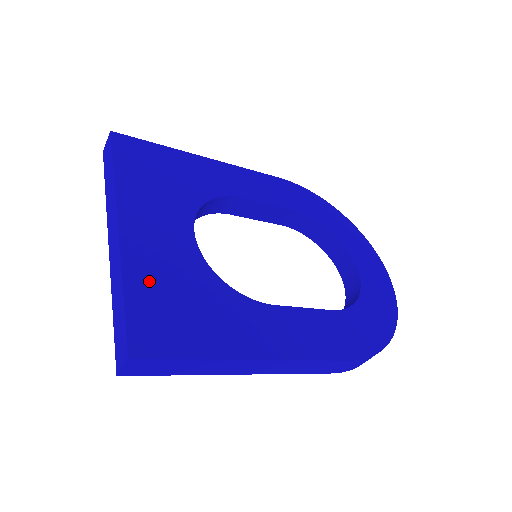
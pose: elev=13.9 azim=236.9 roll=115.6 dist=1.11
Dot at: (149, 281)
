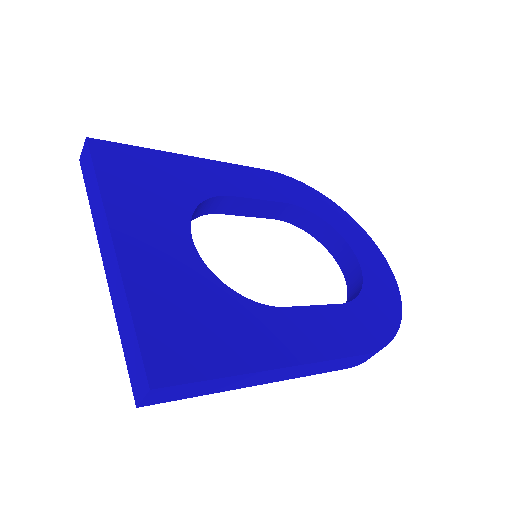
Dot at: (156, 300)
